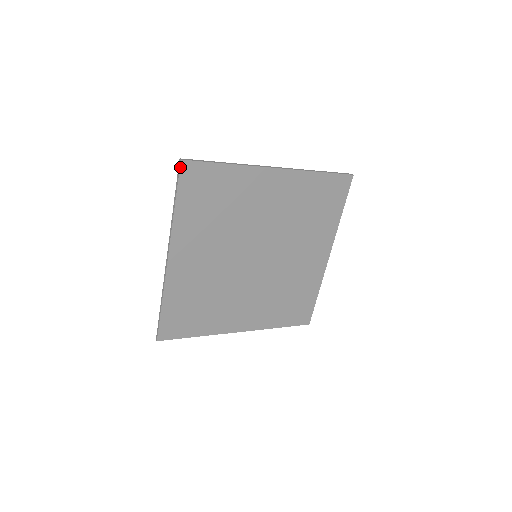
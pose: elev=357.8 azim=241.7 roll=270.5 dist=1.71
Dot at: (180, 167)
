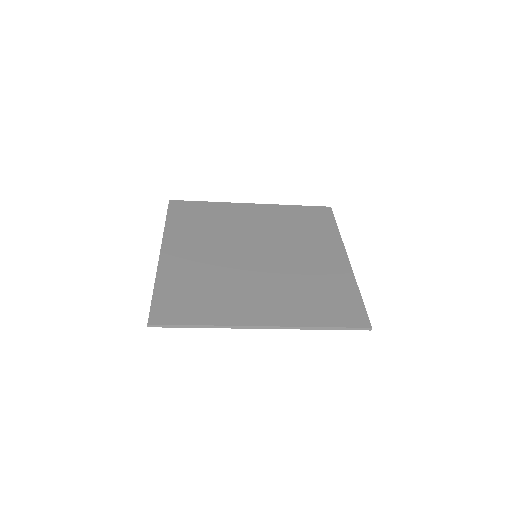
Dot at: (169, 203)
